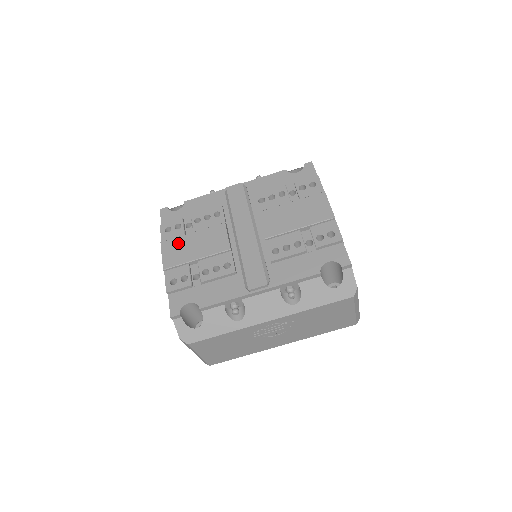
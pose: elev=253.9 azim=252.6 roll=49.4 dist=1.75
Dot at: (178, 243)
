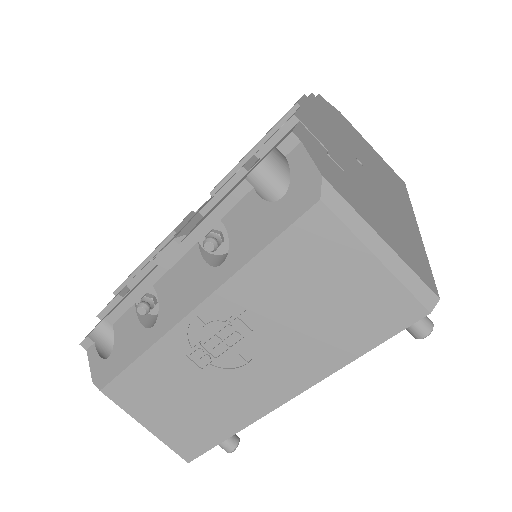
Dot at: occluded
